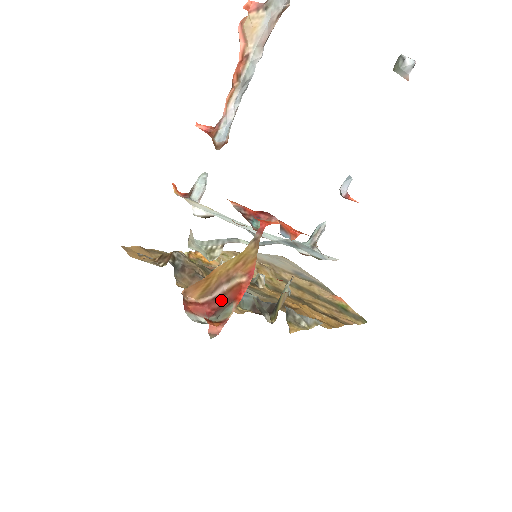
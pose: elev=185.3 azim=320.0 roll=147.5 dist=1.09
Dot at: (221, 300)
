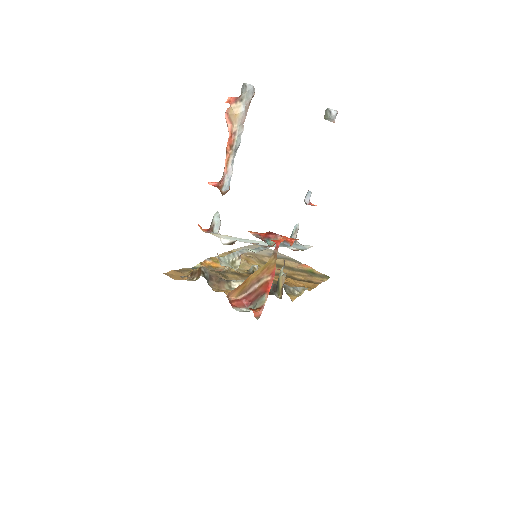
Dot at: (254, 294)
